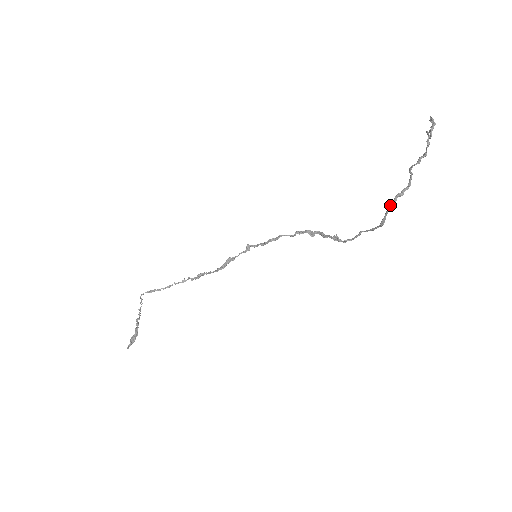
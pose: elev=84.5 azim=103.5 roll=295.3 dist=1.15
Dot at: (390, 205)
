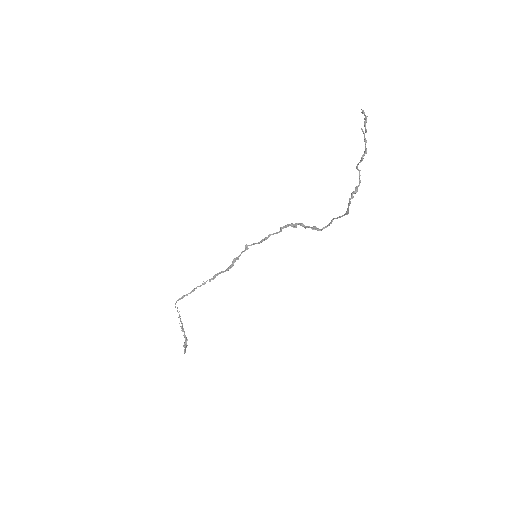
Dot at: (349, 202)
